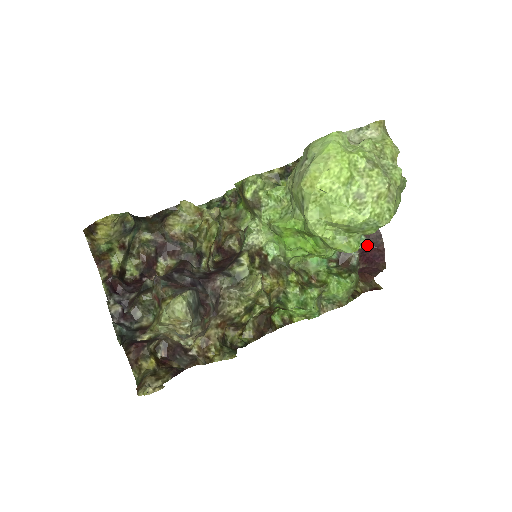
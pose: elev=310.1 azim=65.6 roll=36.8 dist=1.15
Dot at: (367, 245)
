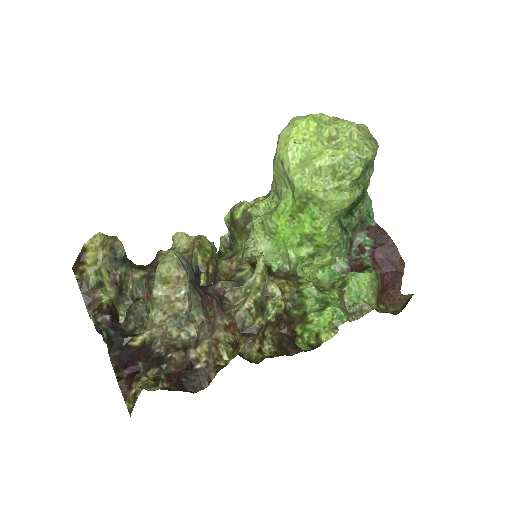
Dot at: (375, 245)
